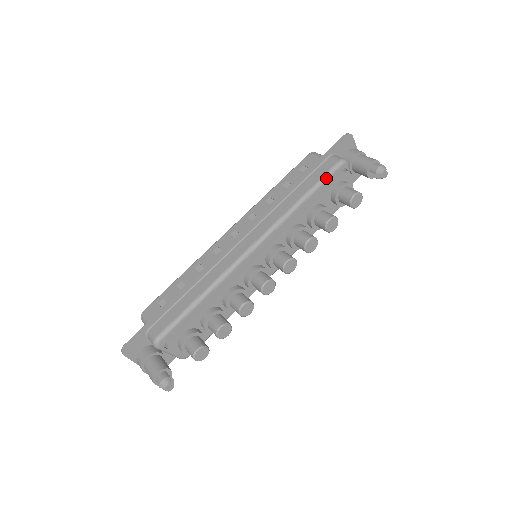
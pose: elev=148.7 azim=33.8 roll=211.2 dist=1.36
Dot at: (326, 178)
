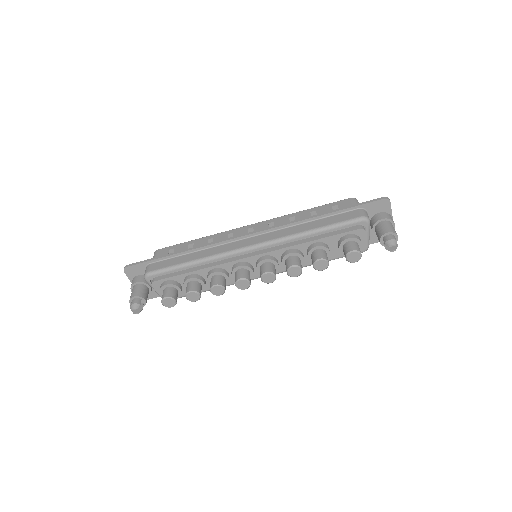
Dot at: (341, 225)
